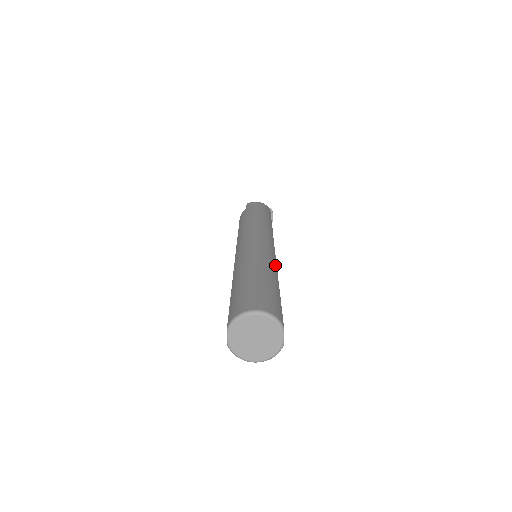
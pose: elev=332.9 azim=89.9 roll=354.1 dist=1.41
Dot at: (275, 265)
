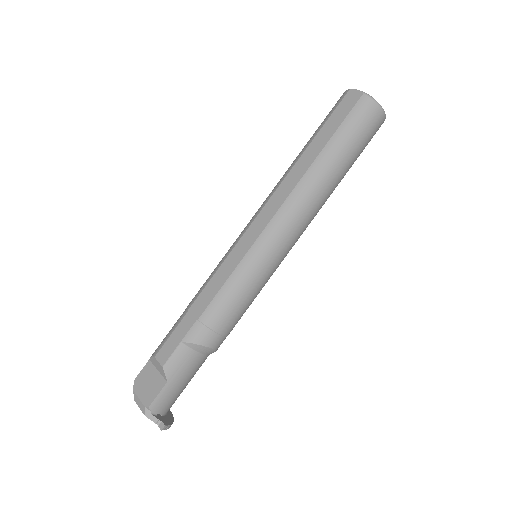
Dot at: occluded
